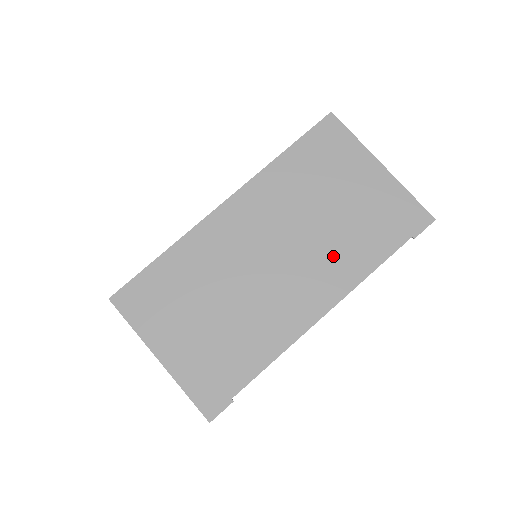
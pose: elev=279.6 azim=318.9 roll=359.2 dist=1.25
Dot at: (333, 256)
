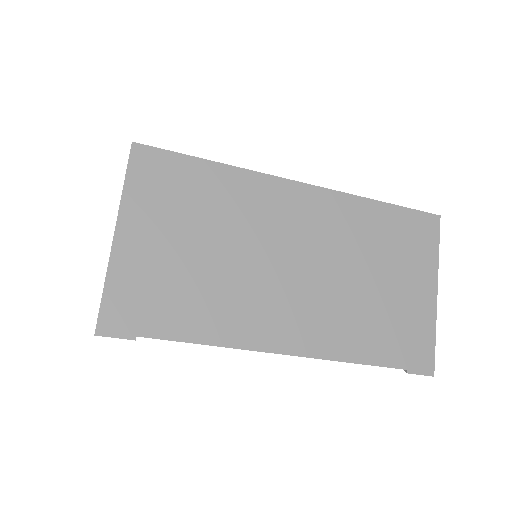
Dot at: (337, 317)
